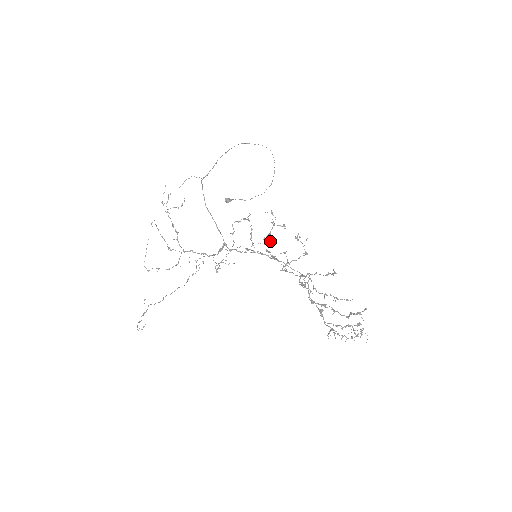
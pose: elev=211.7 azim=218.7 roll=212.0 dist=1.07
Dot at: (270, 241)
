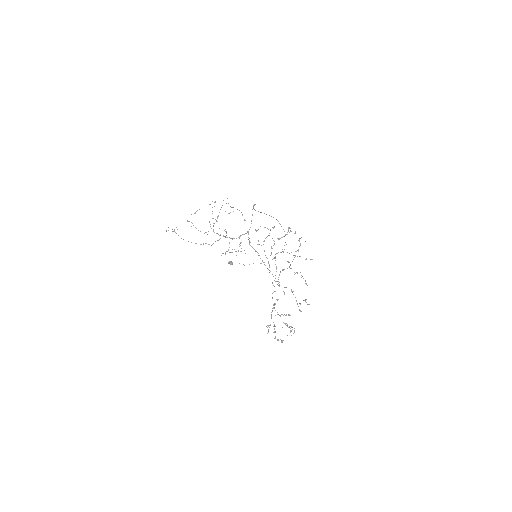
Dot at: occluded
